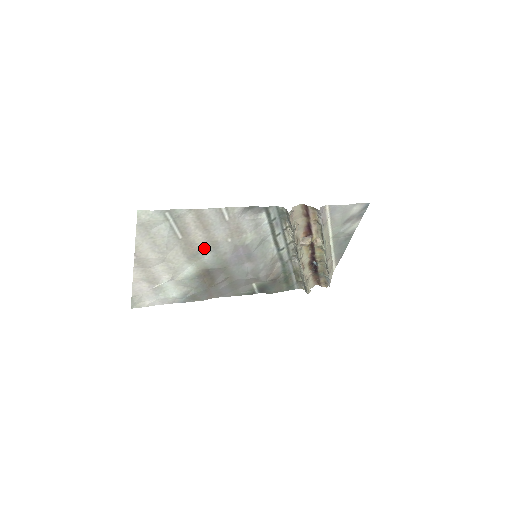
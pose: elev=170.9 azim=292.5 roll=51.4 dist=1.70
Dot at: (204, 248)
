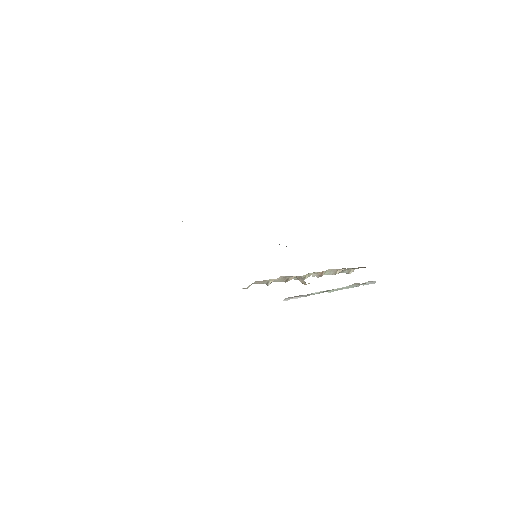
Dot at: occluded
